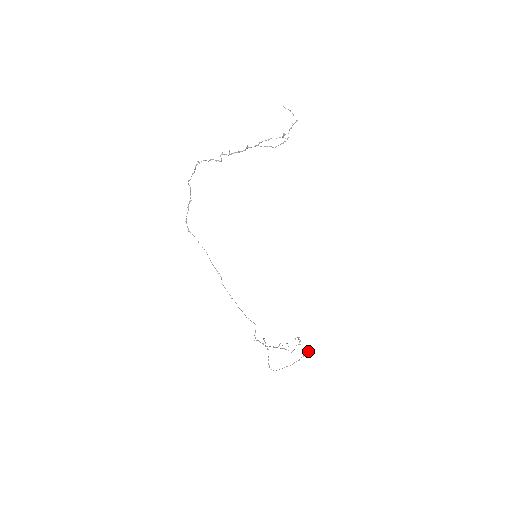
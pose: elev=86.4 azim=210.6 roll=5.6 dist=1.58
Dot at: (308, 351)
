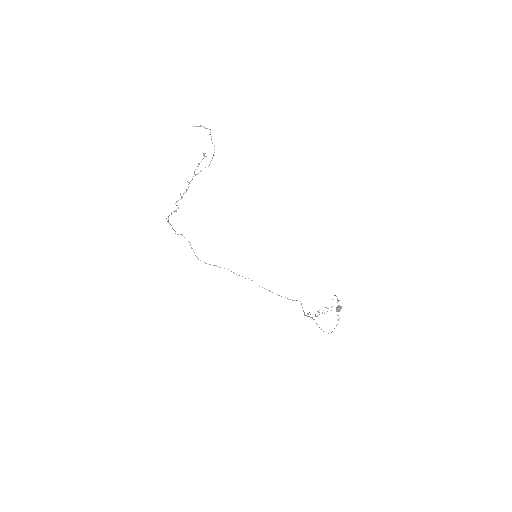
Dot at: (336, 311)
